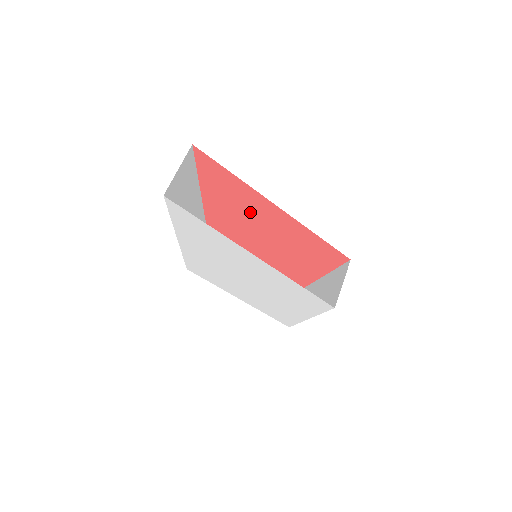
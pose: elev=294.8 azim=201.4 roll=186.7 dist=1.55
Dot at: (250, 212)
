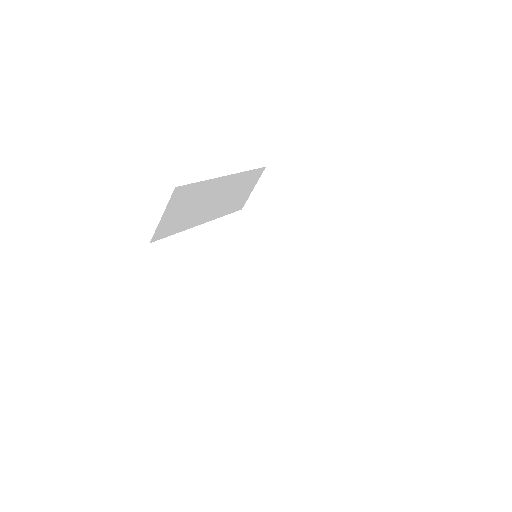
Dot at: occluded
